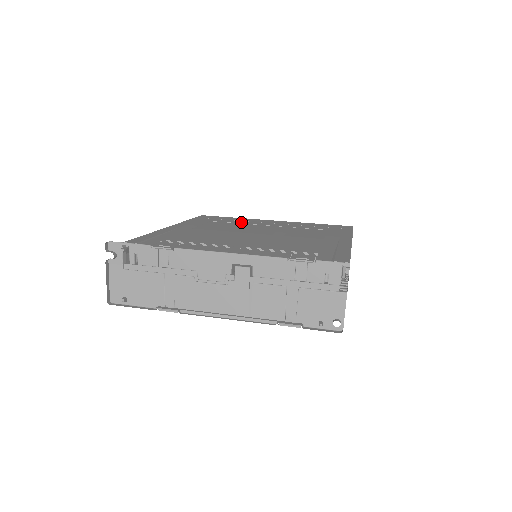
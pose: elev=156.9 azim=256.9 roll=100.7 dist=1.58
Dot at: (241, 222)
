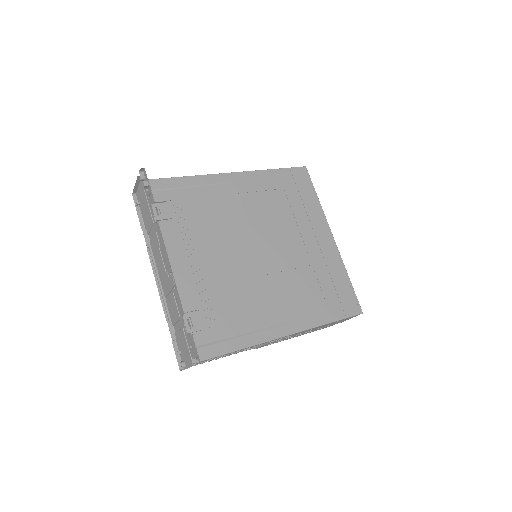
Dot at: (299, 214)
